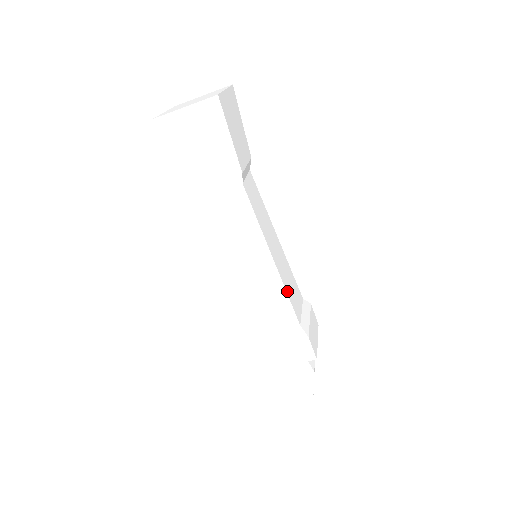
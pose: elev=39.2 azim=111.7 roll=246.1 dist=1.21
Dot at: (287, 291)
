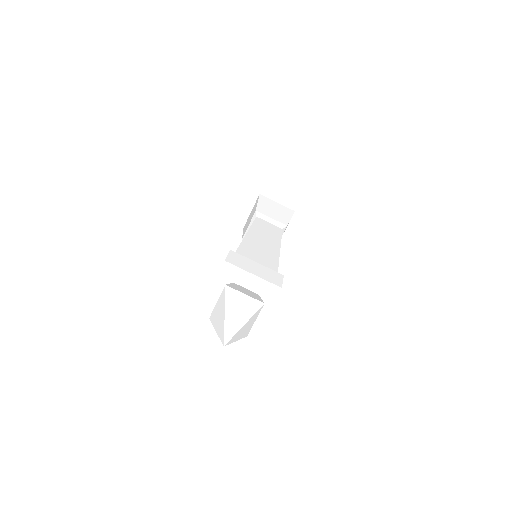
Dot at: occluded
